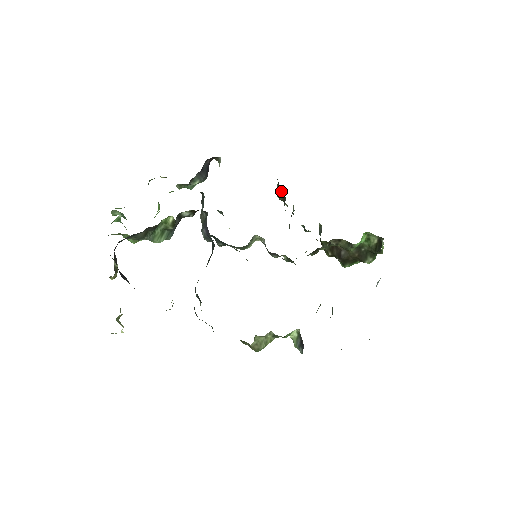
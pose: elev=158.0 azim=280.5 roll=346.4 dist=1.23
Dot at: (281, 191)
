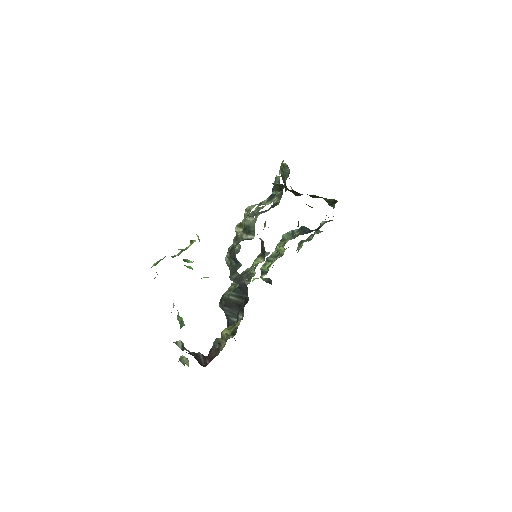
Dot at: (280, 187)
